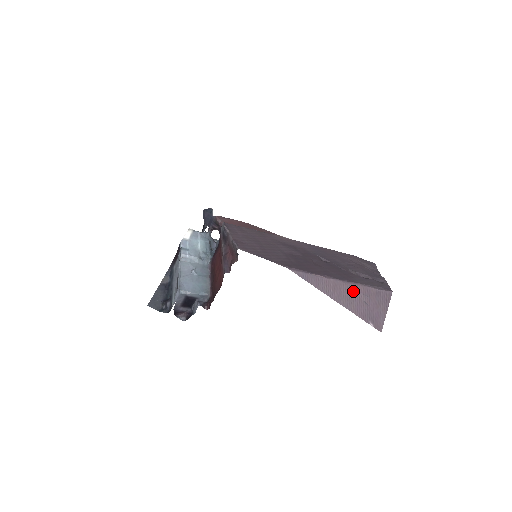
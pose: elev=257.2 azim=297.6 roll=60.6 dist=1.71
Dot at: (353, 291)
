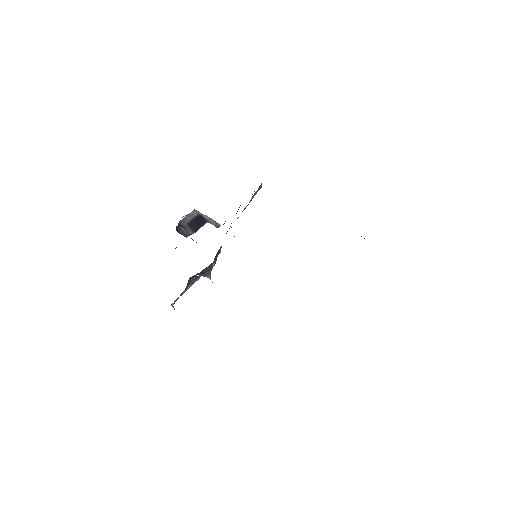
Dot at: occluded
